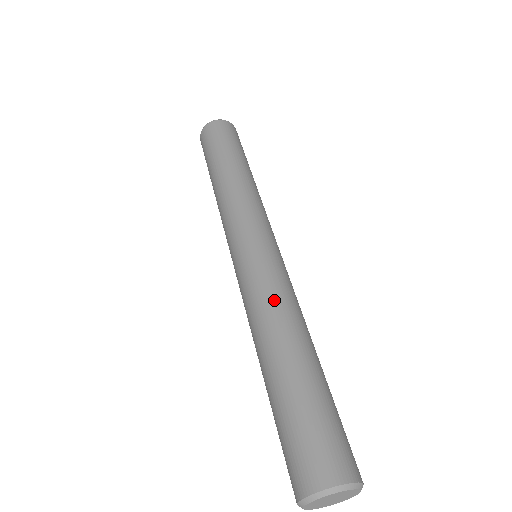
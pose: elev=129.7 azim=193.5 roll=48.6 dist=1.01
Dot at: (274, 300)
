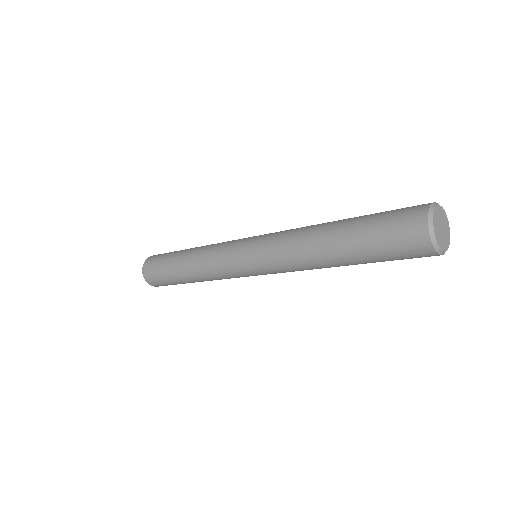
Dot at: (295, 230)
